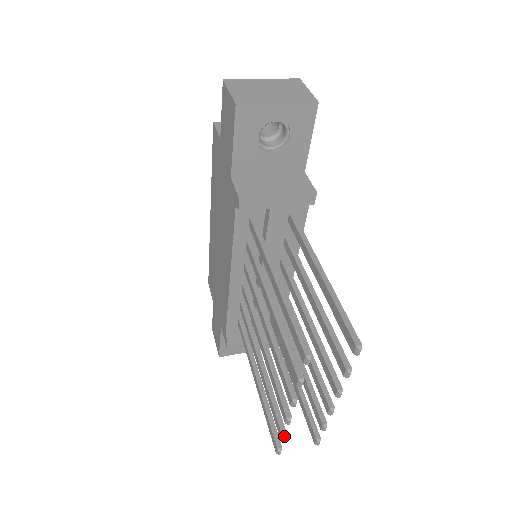
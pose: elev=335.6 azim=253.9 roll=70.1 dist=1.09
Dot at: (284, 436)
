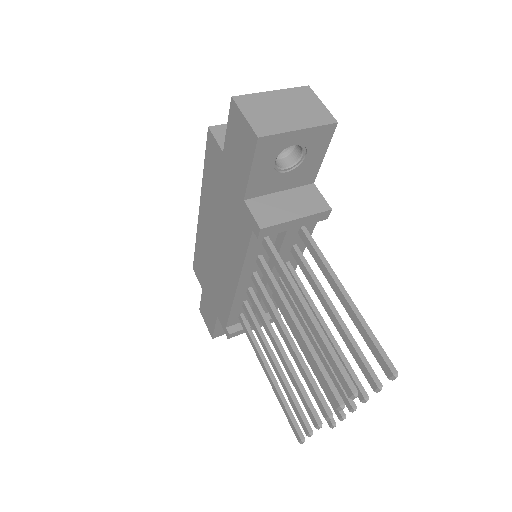
Dot at: (311, 434)
